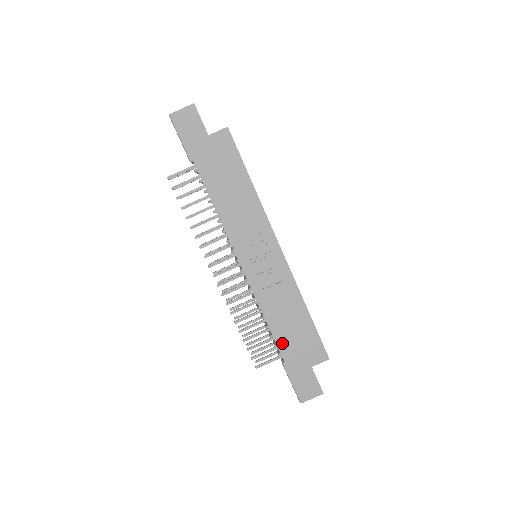
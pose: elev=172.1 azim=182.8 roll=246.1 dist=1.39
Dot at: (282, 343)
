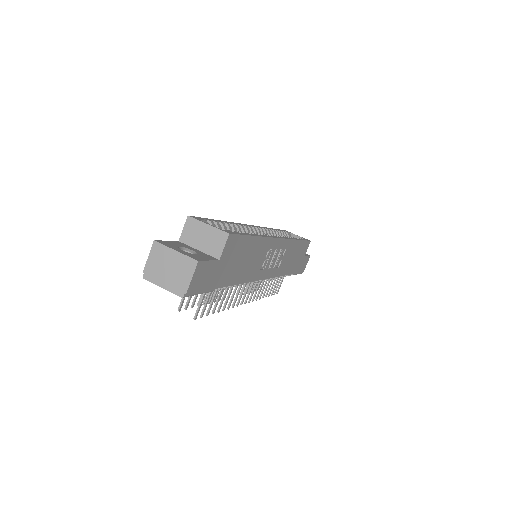
Dot at: (292, 270)
